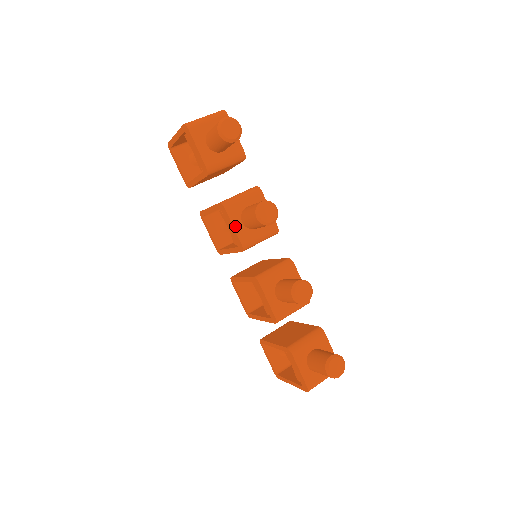
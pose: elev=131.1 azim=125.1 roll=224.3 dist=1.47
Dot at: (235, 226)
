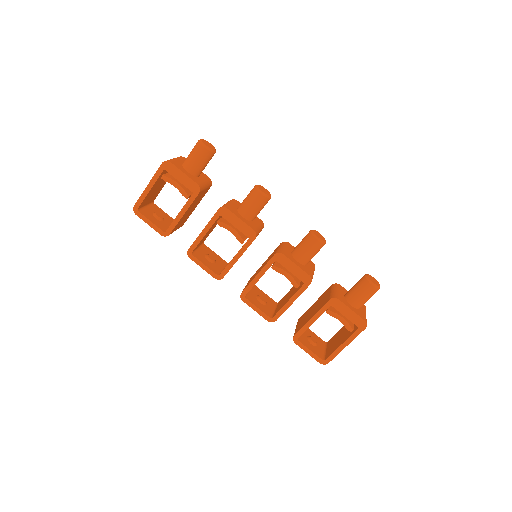
Dot at: (241, 219)
